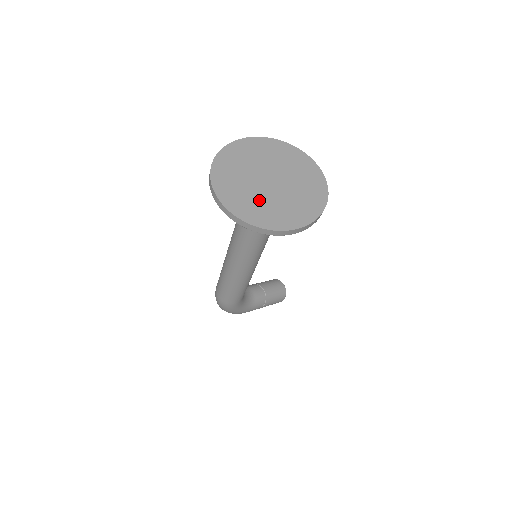
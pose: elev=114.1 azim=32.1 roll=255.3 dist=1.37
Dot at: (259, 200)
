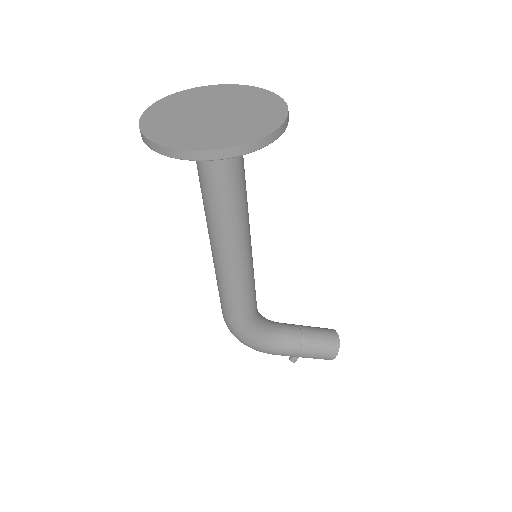
Dot at: (184, 126)
